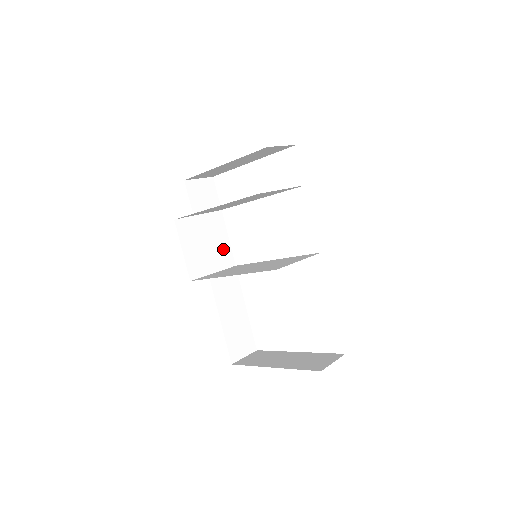
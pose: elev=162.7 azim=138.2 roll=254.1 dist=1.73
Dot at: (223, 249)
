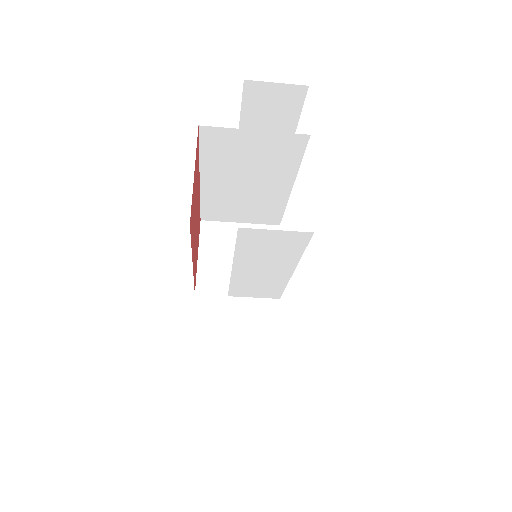
Dot at: occluded
